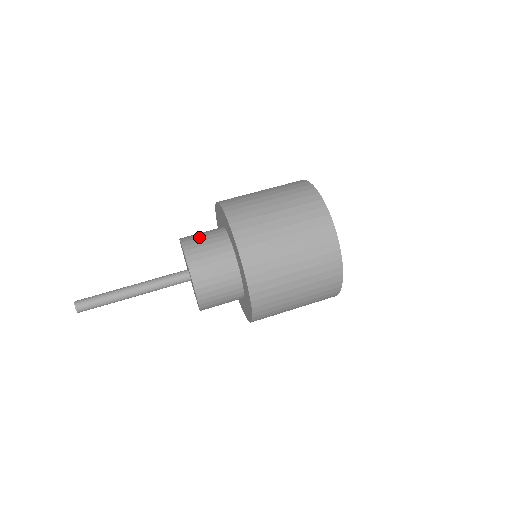
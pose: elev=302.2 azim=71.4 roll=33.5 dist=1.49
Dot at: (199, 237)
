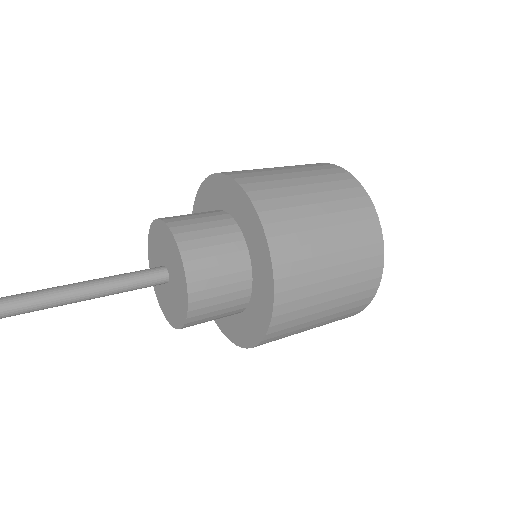
Dot at: occluded
